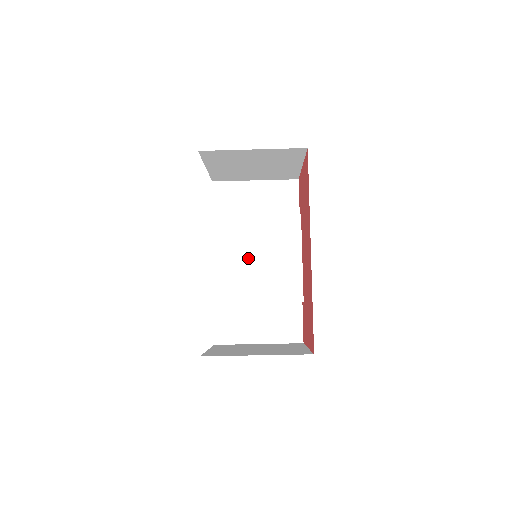
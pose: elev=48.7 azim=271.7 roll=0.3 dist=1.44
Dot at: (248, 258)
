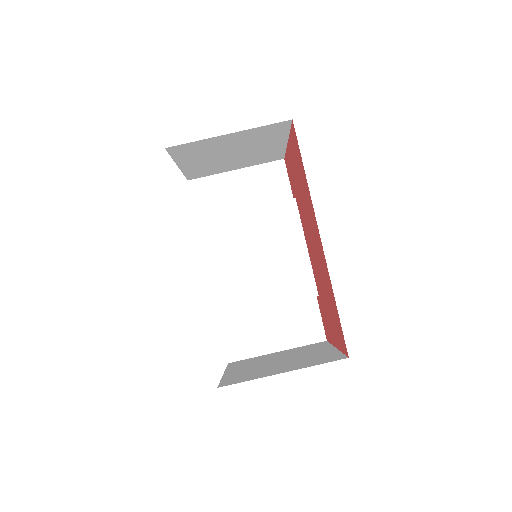
Dot at: (246, 259)
